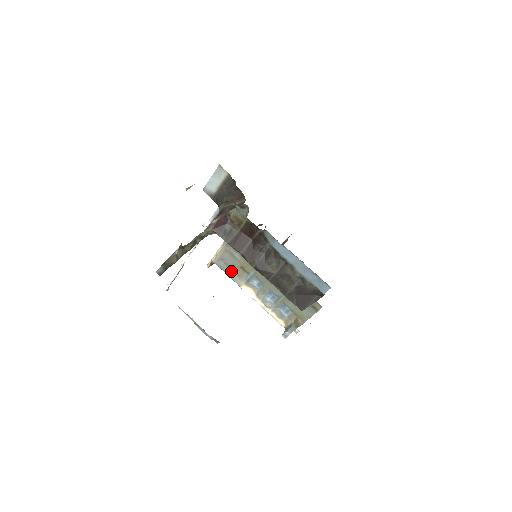
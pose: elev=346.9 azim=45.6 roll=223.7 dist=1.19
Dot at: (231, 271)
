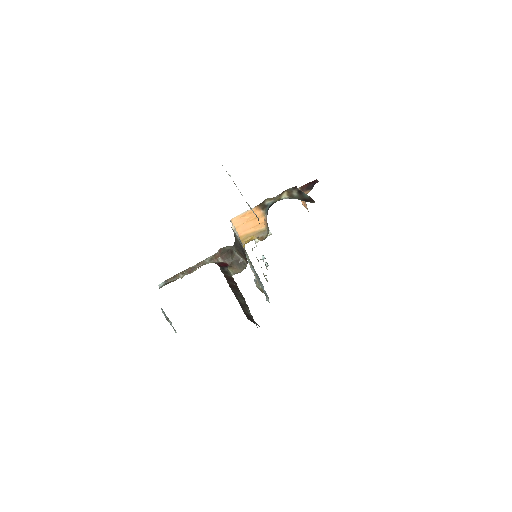
Dot at: occluded
